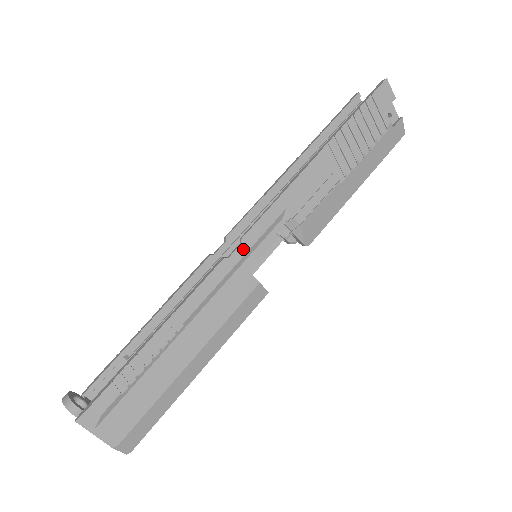
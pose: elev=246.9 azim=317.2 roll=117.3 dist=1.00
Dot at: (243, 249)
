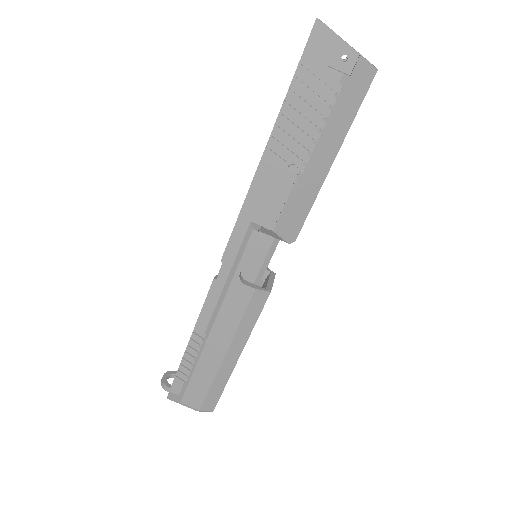
Dot at: (226, 268)
